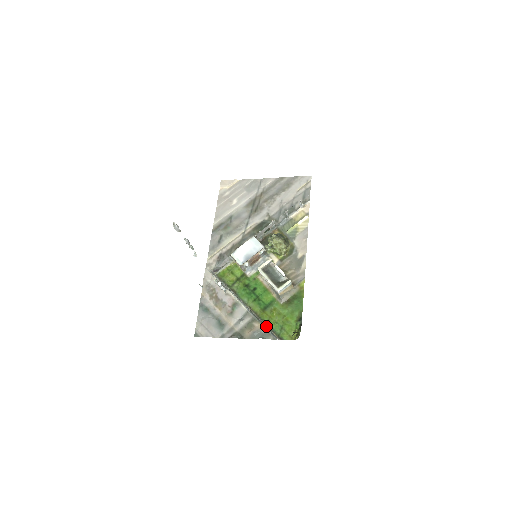
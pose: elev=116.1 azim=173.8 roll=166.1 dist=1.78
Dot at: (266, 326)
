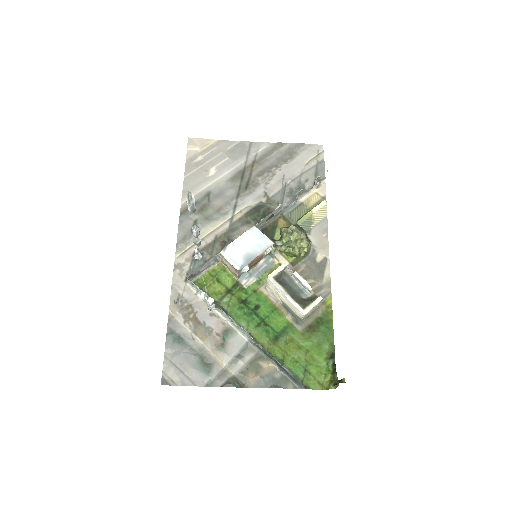
Dot at: (287, 369)
